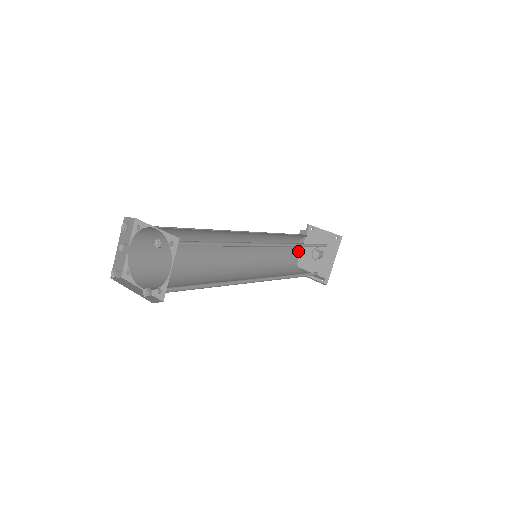
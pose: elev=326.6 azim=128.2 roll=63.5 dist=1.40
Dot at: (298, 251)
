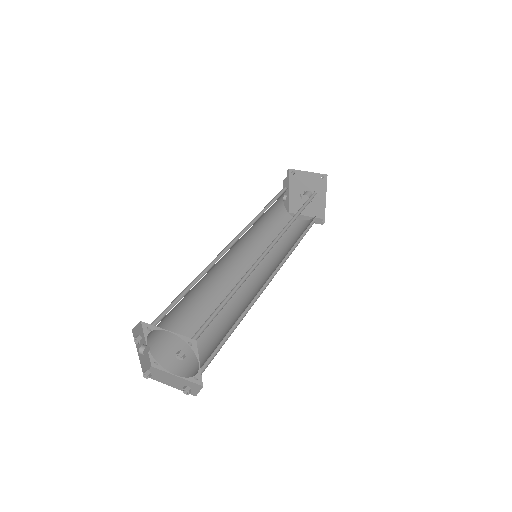
Dot at: occluded
